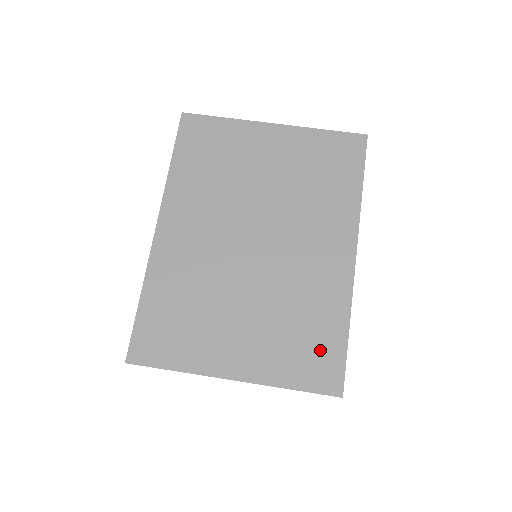
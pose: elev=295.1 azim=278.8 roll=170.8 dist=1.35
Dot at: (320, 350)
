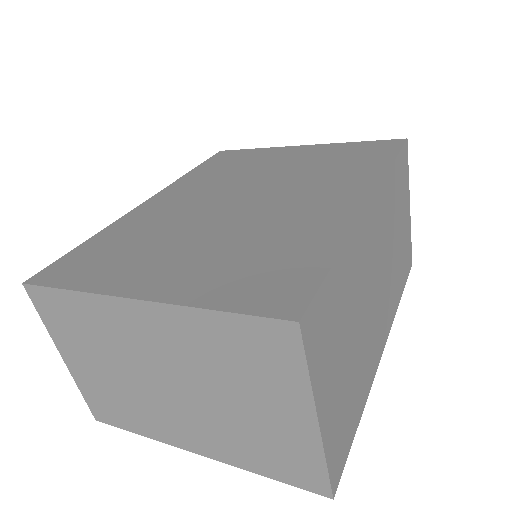
Dot at: (283, 272)
